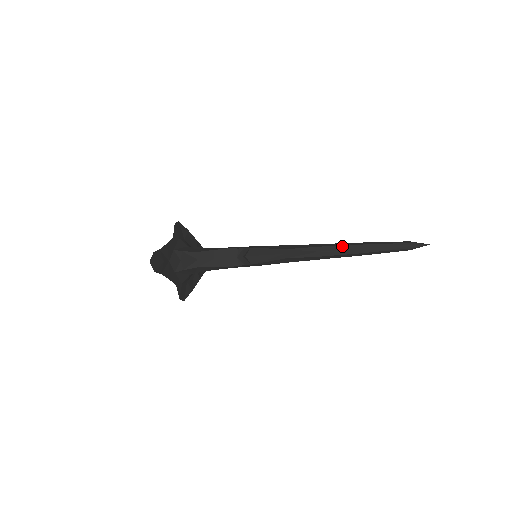
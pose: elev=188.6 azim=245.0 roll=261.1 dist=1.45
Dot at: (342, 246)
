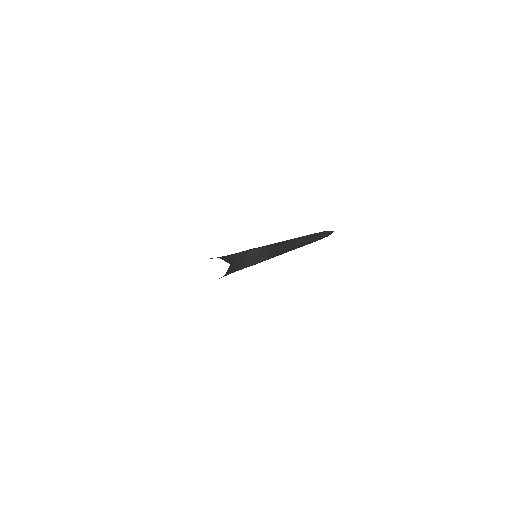
Dot at: (306, 237)
